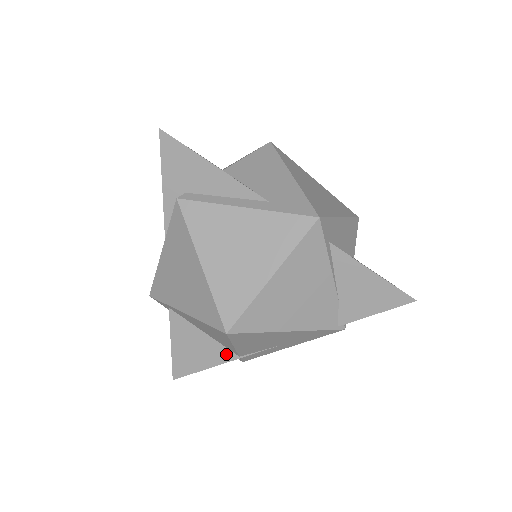
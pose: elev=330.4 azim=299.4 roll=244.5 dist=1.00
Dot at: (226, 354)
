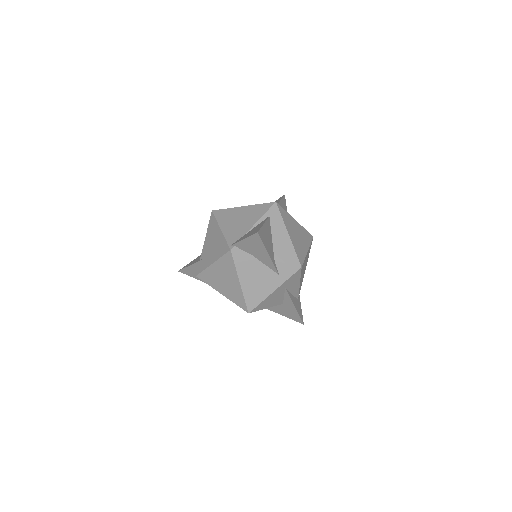
Dot at: occluded
